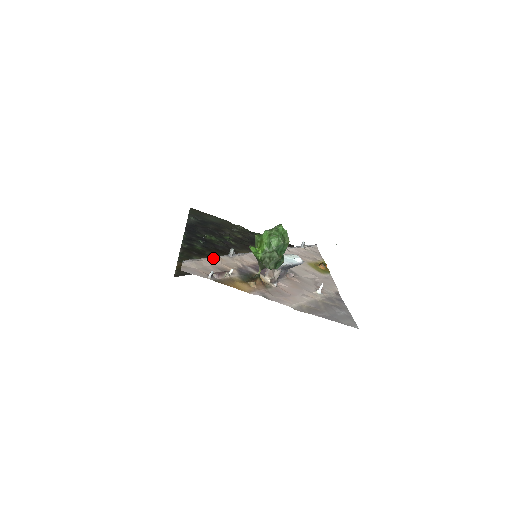
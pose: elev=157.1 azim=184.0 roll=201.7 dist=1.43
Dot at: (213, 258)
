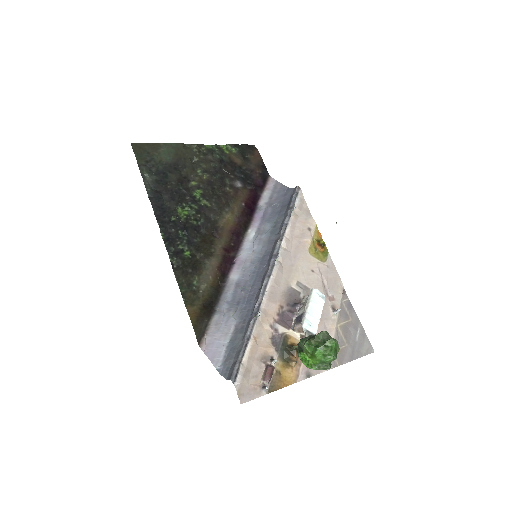
Dot at: (251, 348)
